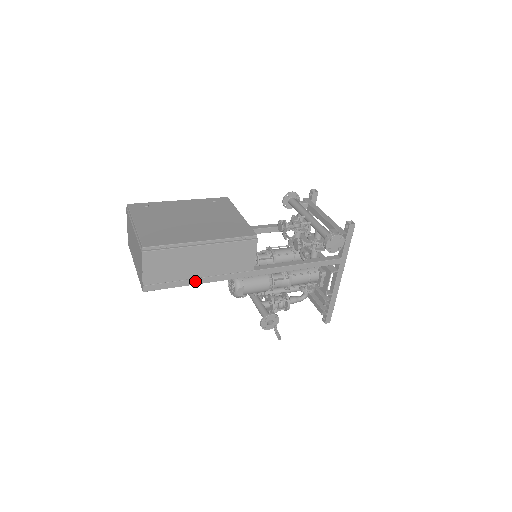
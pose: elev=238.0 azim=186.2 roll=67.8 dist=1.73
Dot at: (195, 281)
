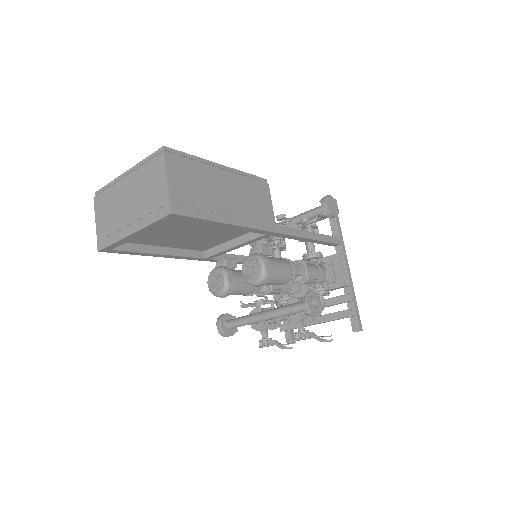
Dot at: (225, 218)
